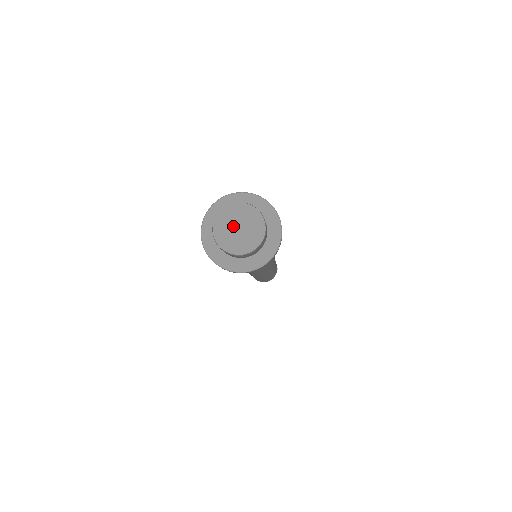
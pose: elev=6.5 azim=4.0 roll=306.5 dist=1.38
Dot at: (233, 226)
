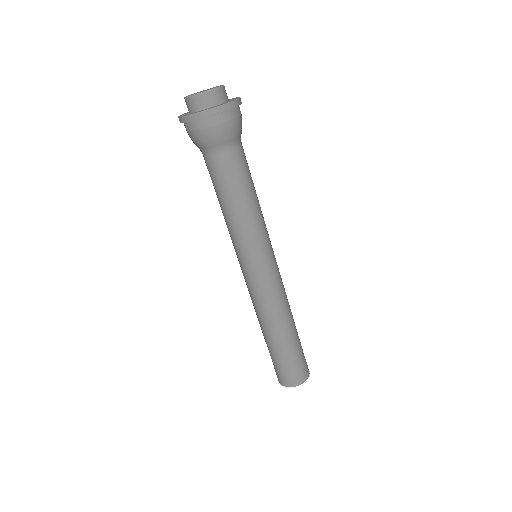
Dot at: occluded
